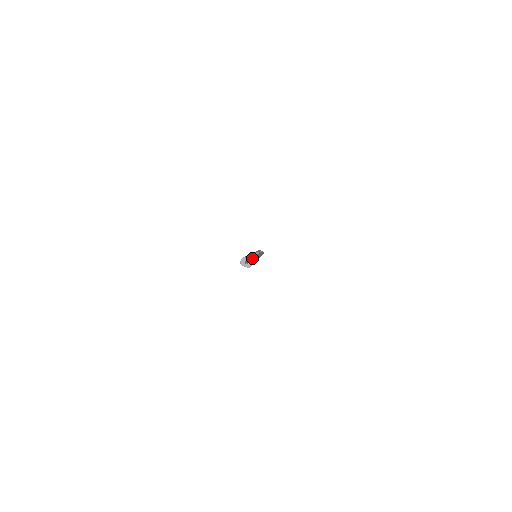
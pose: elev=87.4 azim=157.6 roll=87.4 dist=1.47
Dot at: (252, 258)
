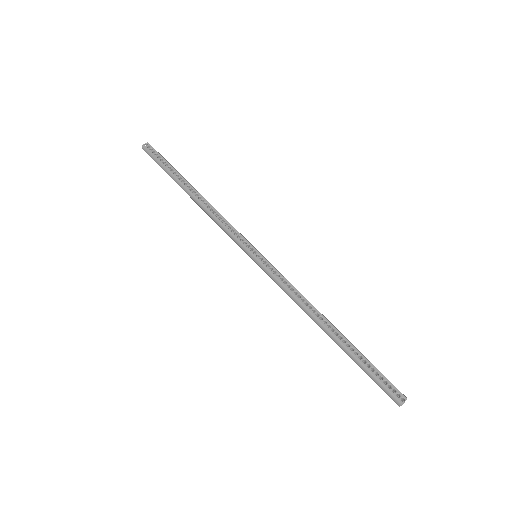
Dot at: (388, 382)
